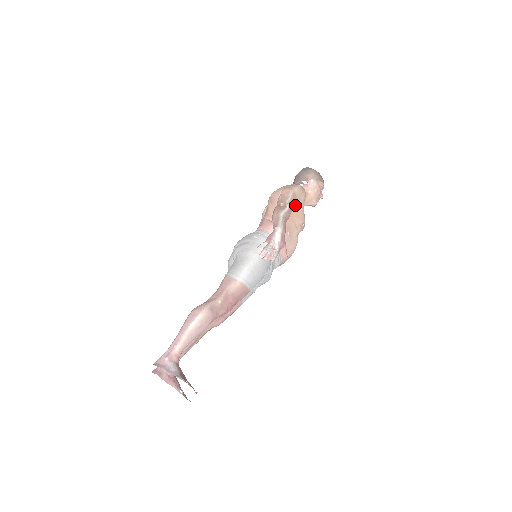
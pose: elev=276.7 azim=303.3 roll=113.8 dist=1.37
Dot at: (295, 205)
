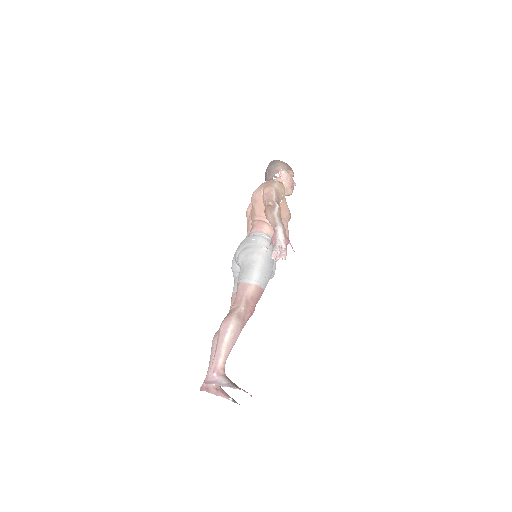
Dot at: (280, 200)
